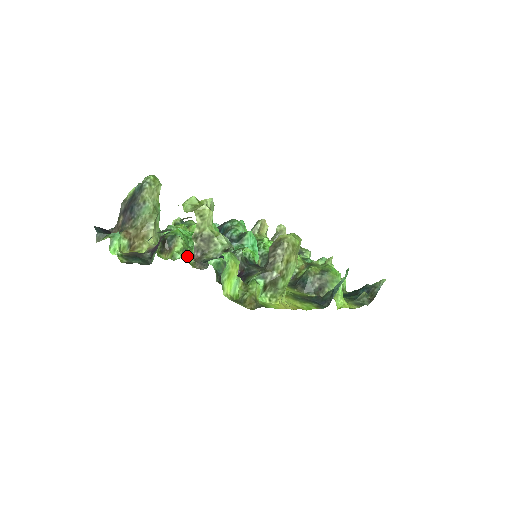
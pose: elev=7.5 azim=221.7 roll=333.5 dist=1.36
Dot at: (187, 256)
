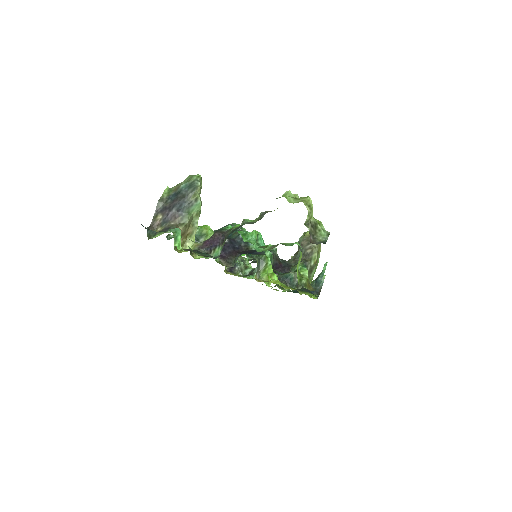
Dot at: occluded
